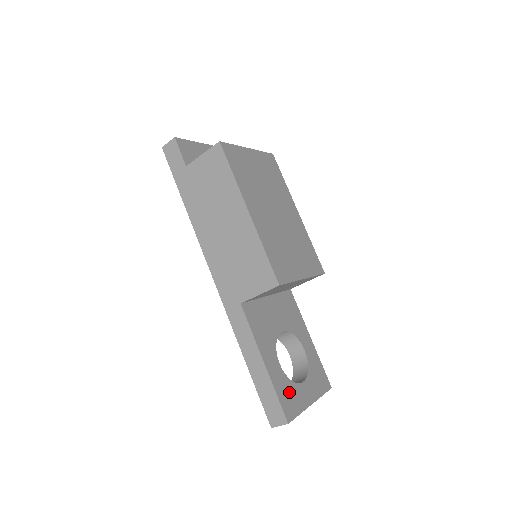
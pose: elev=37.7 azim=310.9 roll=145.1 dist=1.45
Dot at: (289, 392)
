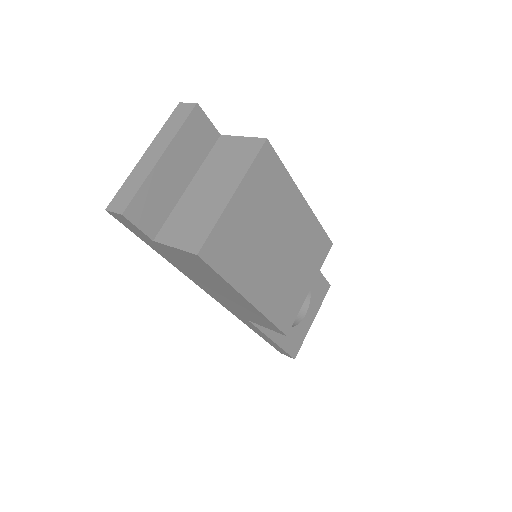
Dot at: (295, 337)
